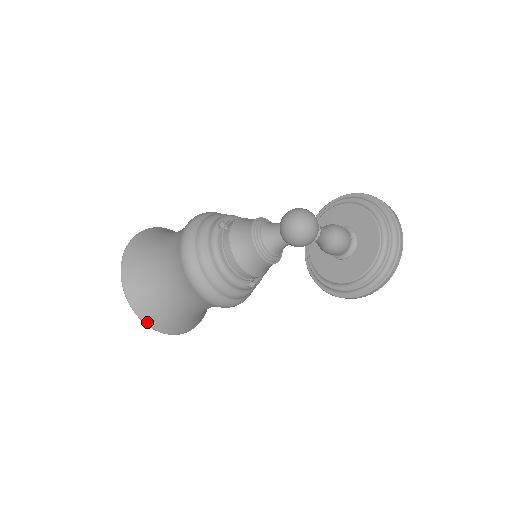
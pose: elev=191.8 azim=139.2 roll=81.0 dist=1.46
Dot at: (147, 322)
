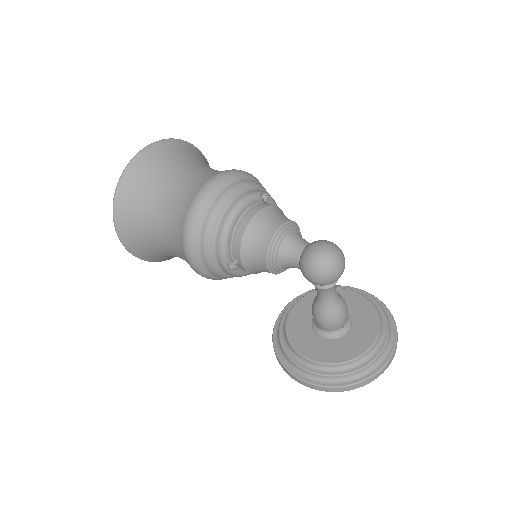
Dot at: (116, 205)
